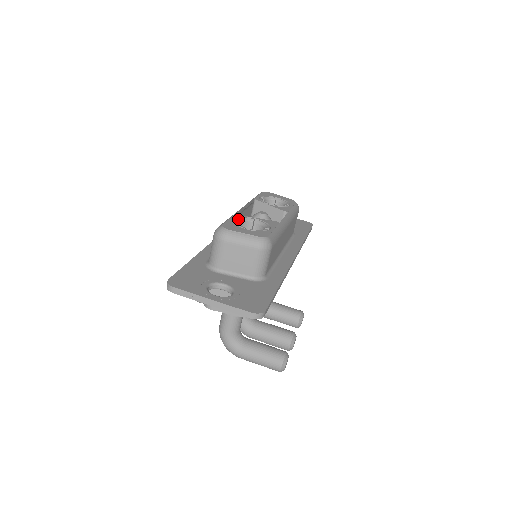
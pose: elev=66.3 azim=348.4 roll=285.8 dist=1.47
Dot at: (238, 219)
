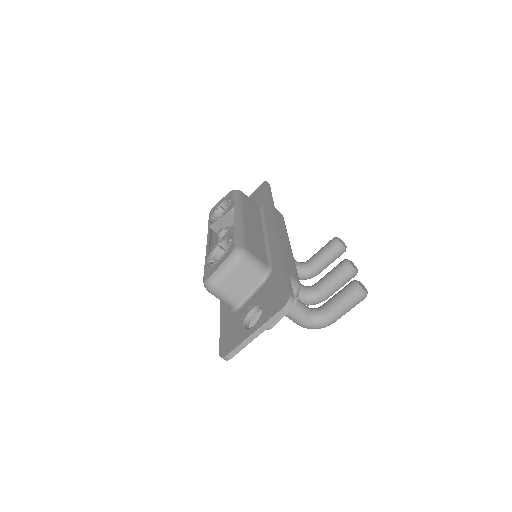
Dot at: (209, 260)
